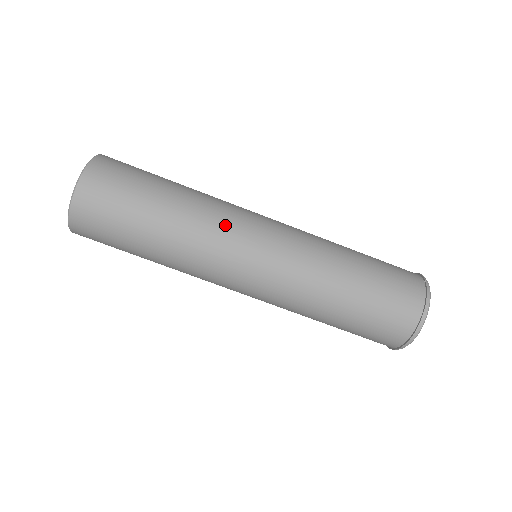
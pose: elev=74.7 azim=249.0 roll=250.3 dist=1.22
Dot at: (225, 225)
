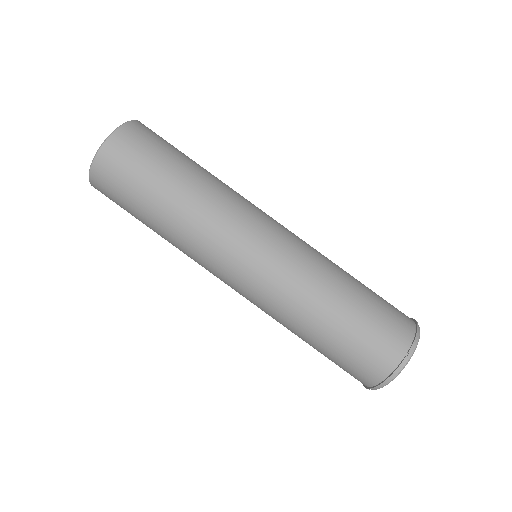
Dot at: (212, 241)
